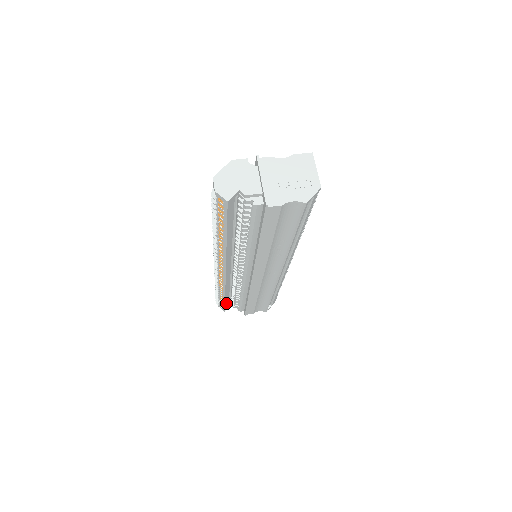
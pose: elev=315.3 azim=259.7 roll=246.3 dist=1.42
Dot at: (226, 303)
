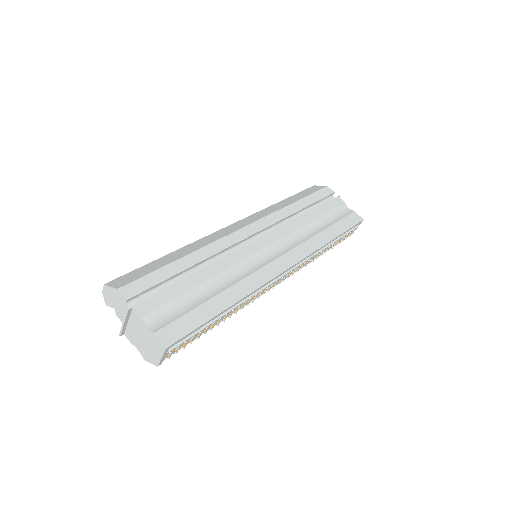
Dot at: occluded
